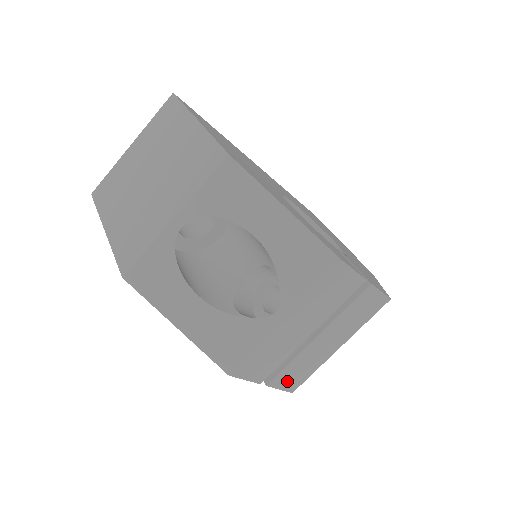
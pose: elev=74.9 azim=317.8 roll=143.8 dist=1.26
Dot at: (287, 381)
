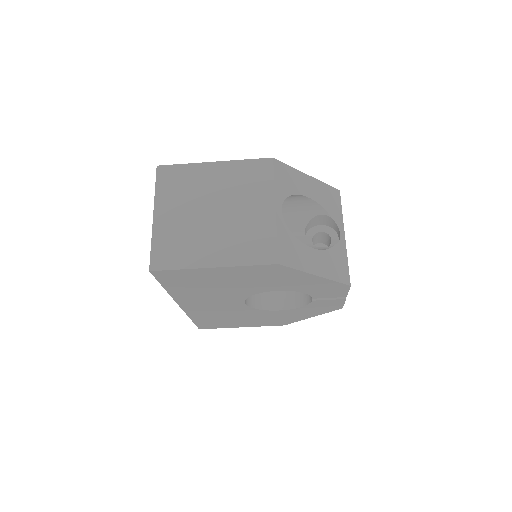
Dot at: occluded
